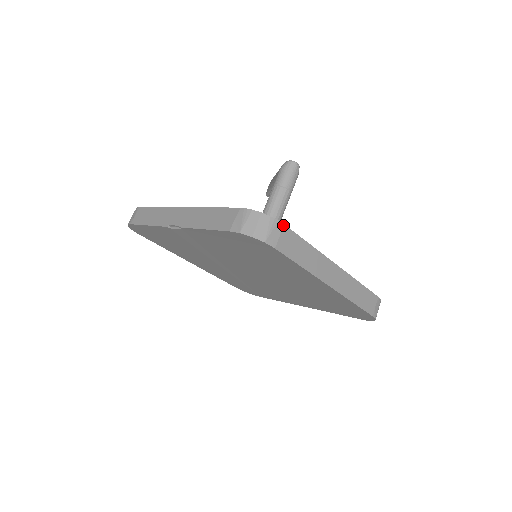
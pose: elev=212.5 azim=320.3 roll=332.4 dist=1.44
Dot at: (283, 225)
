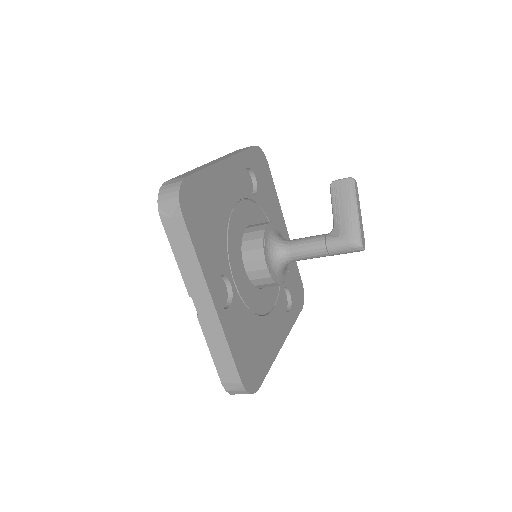
Dot at: occluded
